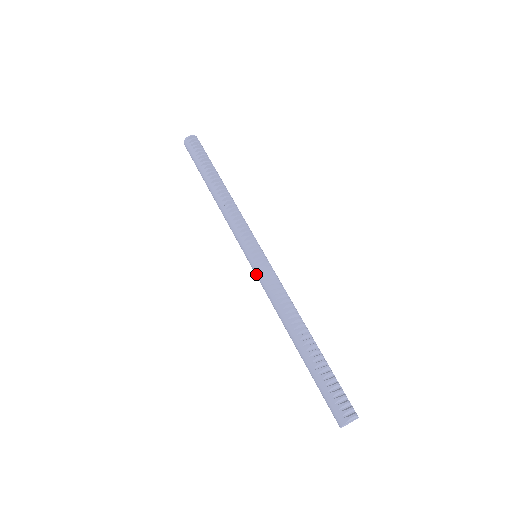
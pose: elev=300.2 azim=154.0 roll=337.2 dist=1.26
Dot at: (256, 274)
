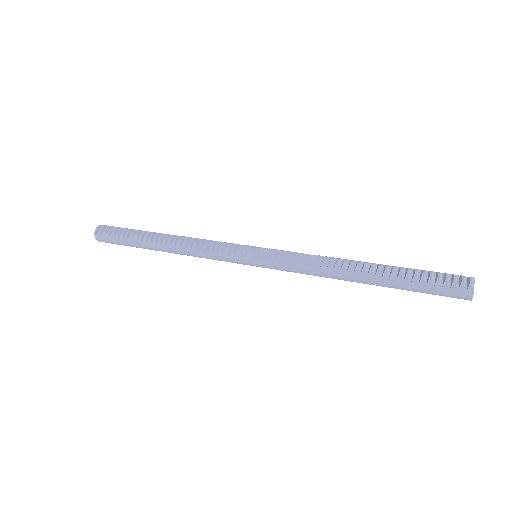
Dot at: (273, 268)
